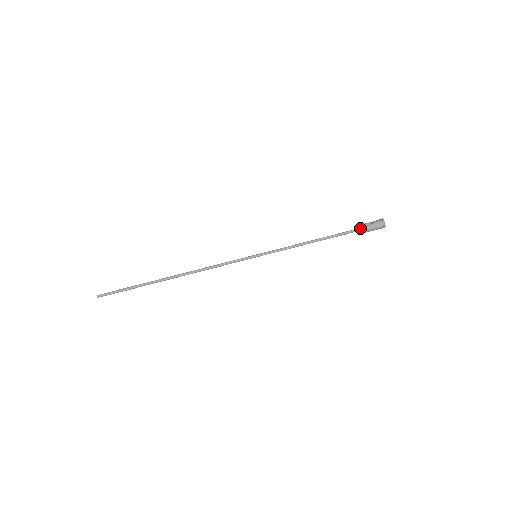
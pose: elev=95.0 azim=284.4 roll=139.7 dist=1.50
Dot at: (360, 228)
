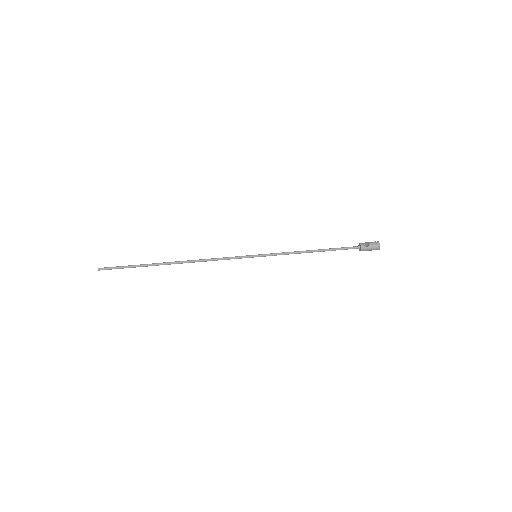
Dot at: (356, 247)
